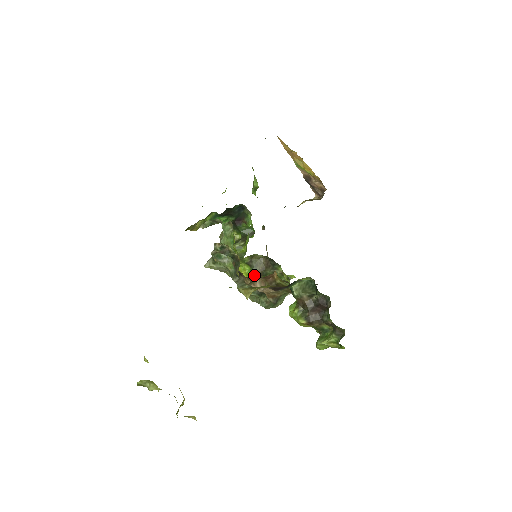
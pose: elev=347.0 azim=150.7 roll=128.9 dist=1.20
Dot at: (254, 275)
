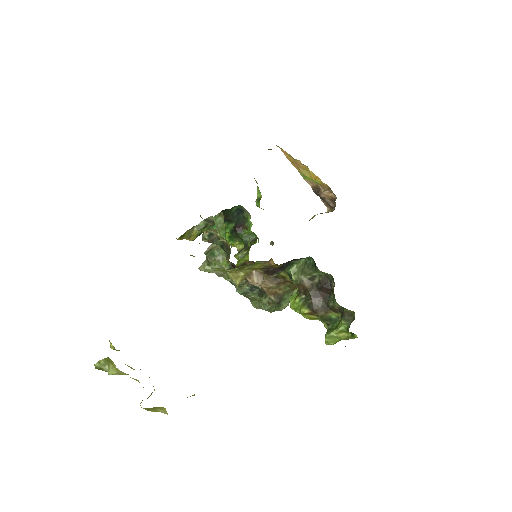
Dot at: (247, 263)
